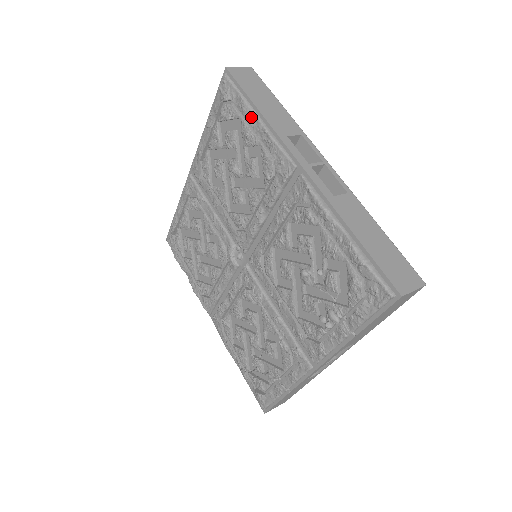
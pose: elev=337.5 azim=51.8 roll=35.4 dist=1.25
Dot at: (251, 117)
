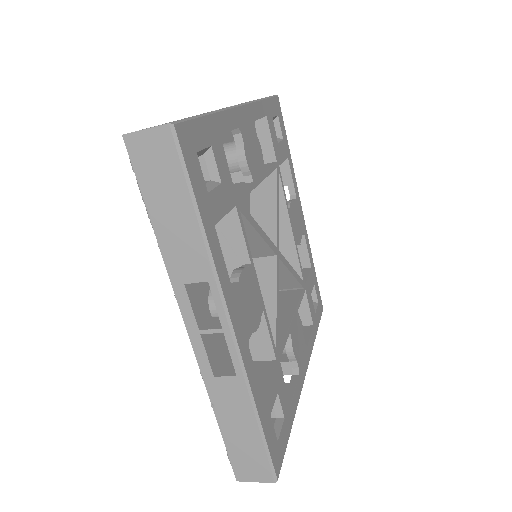
Dot at: occluded
